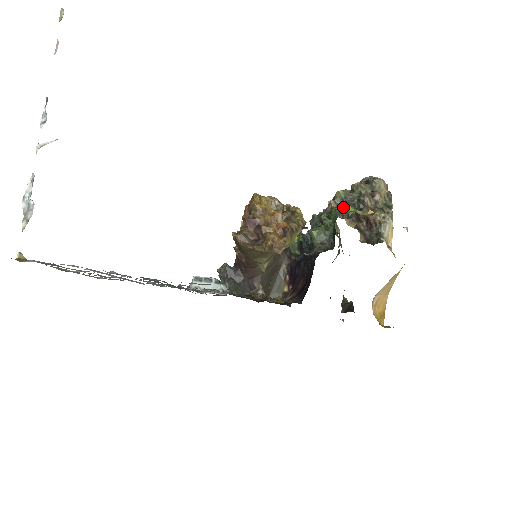
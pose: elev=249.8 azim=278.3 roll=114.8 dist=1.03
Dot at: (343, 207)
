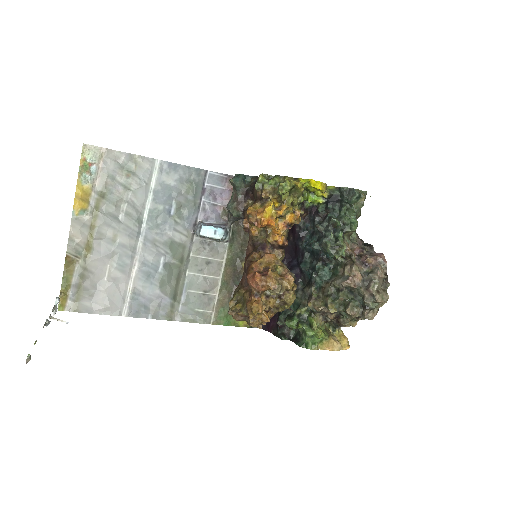
Dot at: (316, 334)
